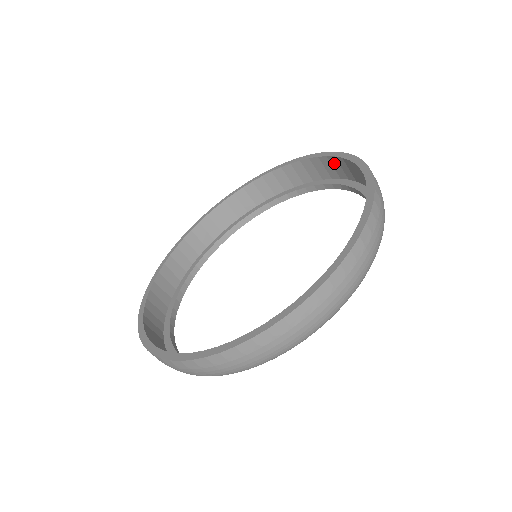
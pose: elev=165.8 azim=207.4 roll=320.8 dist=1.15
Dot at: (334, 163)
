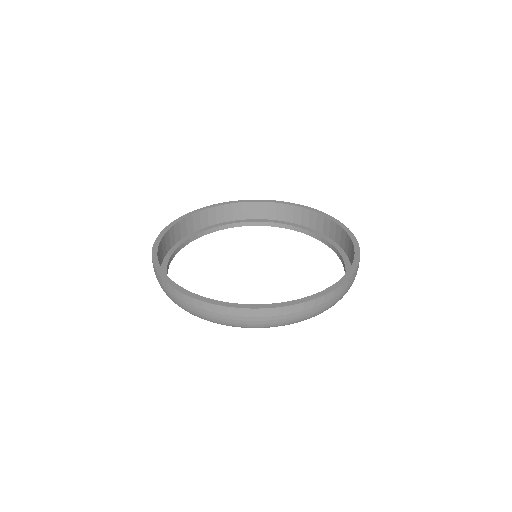
Dot at: (338, 230)
